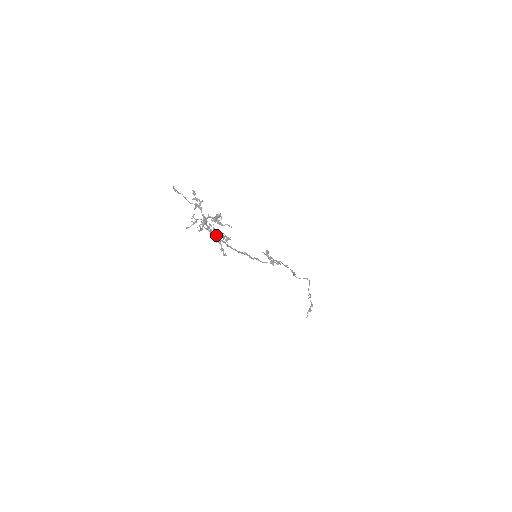
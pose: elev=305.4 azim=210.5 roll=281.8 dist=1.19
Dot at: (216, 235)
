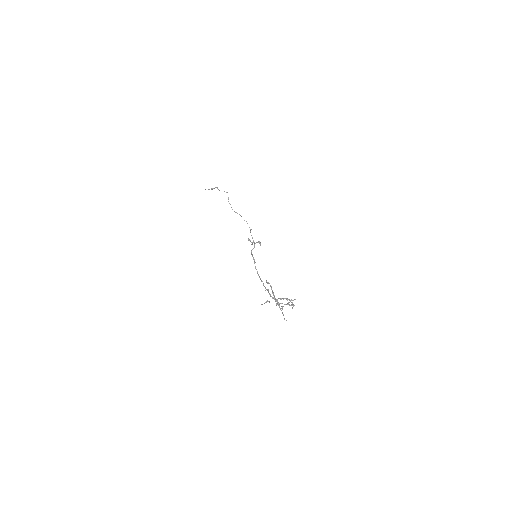
Dot at: occluded
